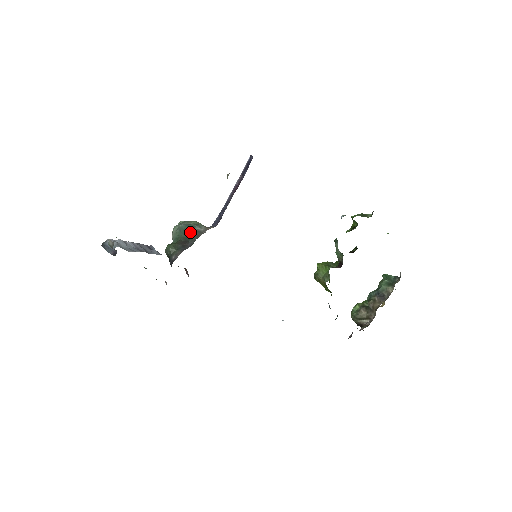
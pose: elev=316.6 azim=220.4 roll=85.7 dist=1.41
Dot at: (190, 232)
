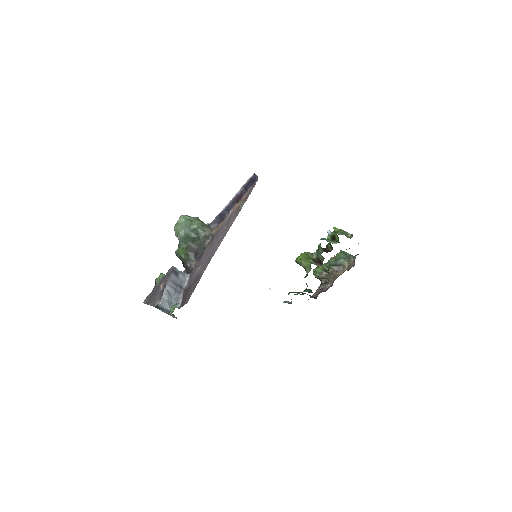
Dot at: (198, 239)
